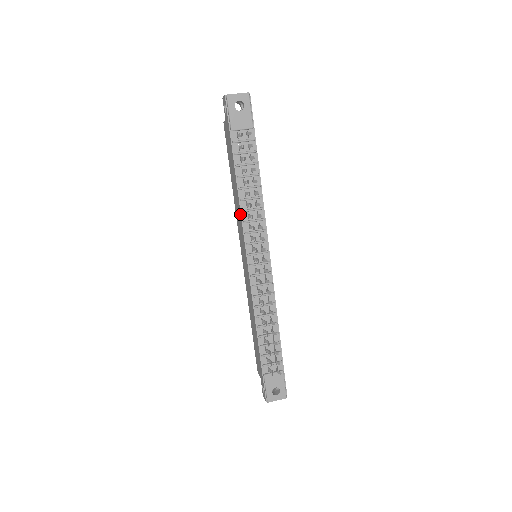
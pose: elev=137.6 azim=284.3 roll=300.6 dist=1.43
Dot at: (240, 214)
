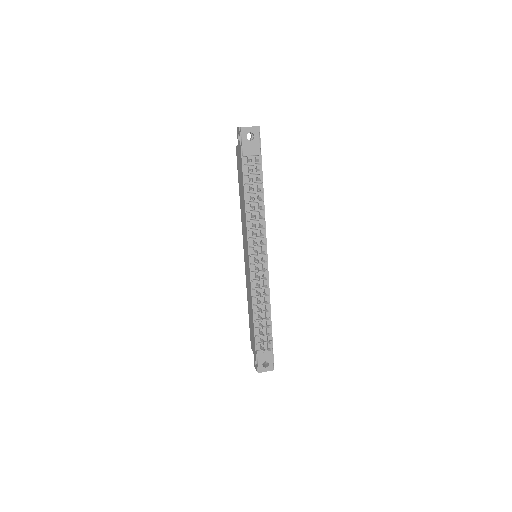
Dot at: (246, 223)
